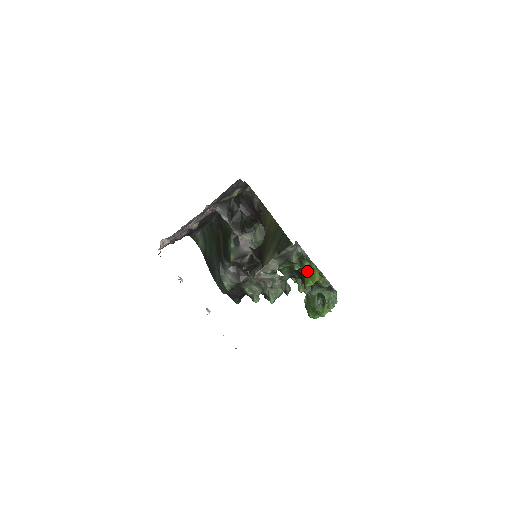
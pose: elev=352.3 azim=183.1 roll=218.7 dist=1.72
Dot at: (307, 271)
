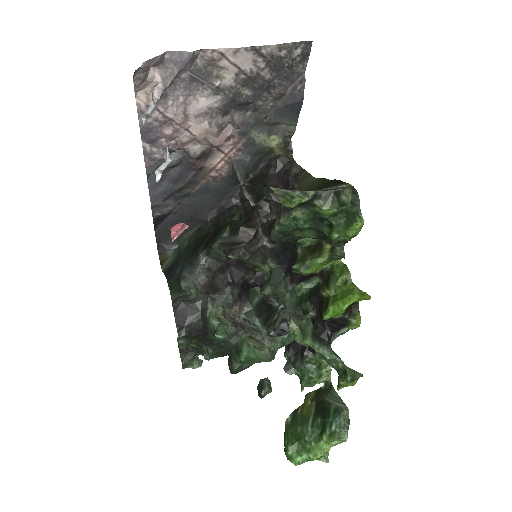
Dot at: (338, 288)
